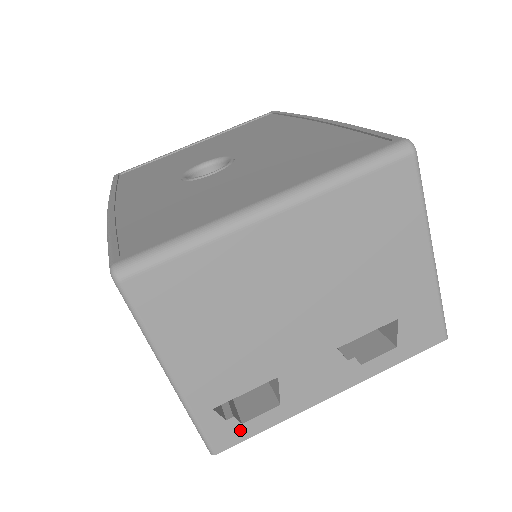
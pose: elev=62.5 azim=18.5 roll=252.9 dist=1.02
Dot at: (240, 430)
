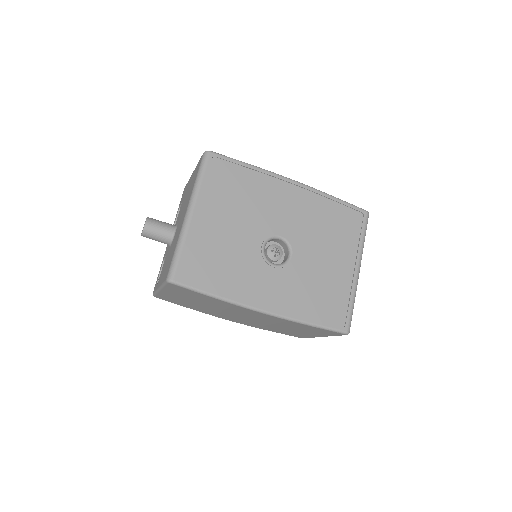
Dot at: occluded
